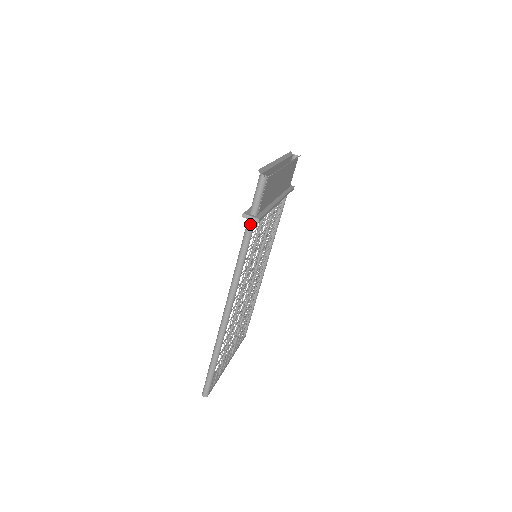
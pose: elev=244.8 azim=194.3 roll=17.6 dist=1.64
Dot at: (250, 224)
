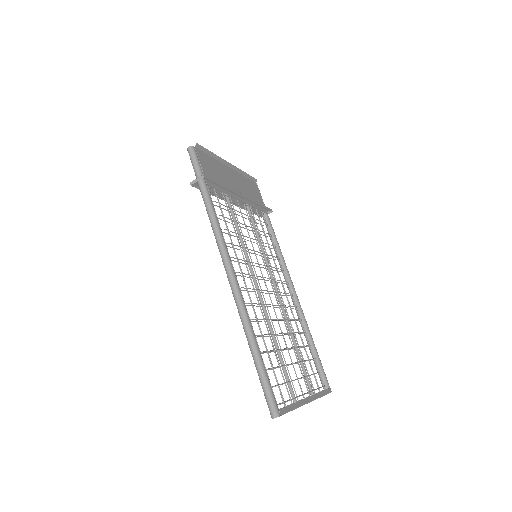
Dot at: (202, 188)
